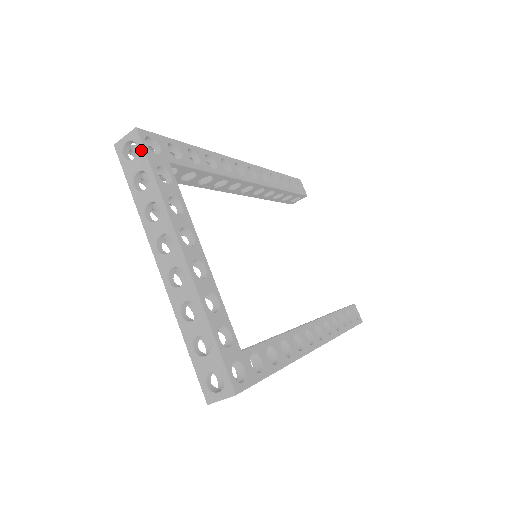
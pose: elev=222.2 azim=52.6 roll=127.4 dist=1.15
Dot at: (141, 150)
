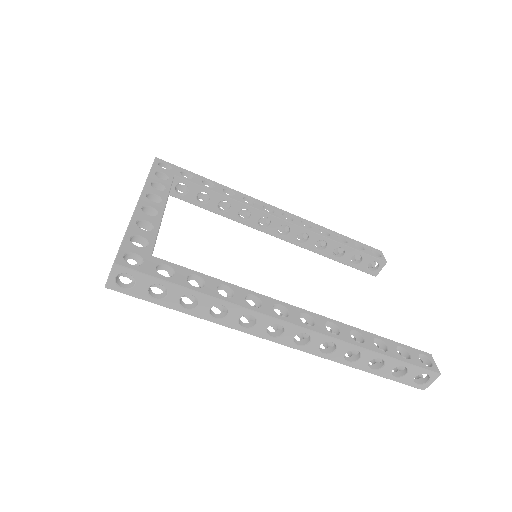
Dot at: (152, 165)
